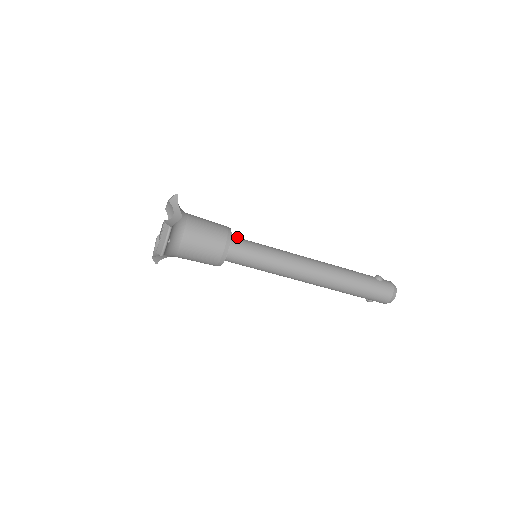
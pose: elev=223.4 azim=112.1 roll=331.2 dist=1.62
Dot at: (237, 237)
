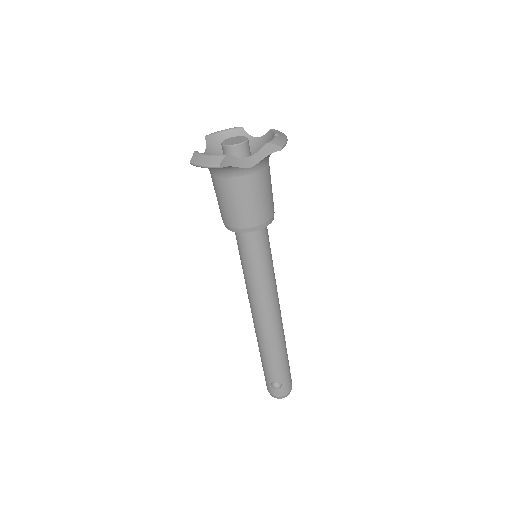
Dot at: occluded
